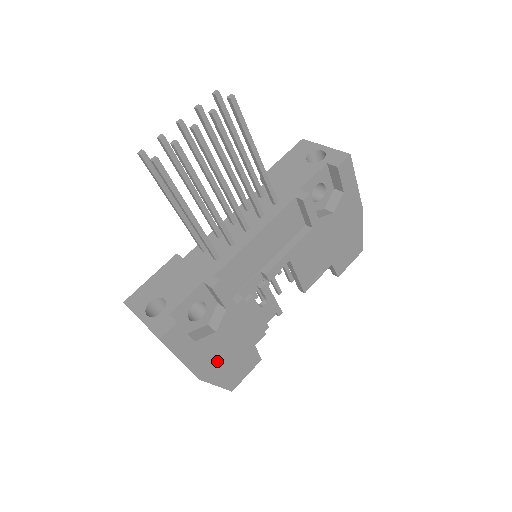
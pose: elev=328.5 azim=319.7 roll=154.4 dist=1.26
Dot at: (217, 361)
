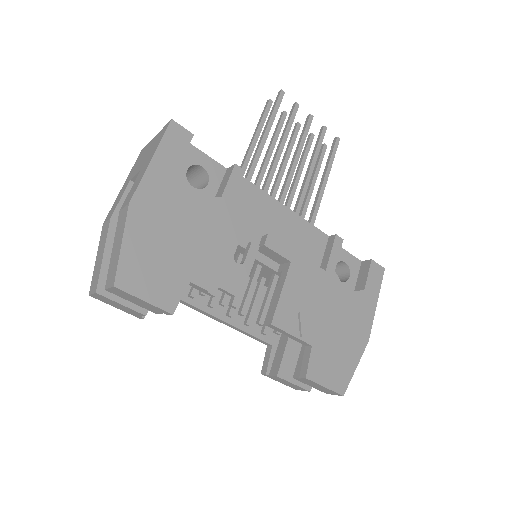
Dot at: (158, 222)
